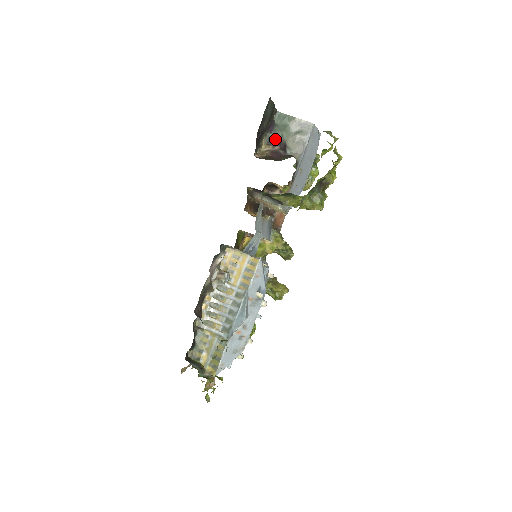
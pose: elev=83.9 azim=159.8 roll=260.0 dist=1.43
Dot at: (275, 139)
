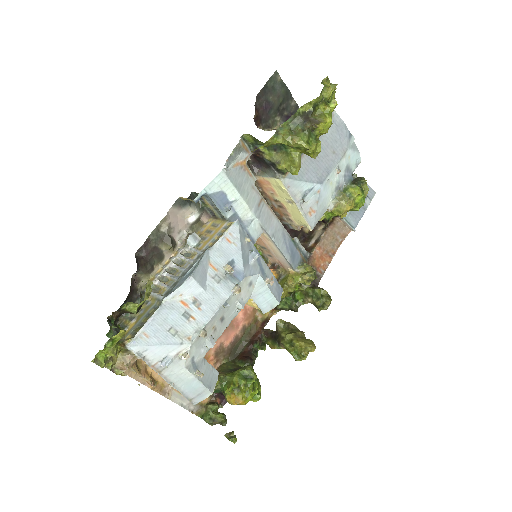
Dot at: occluded
